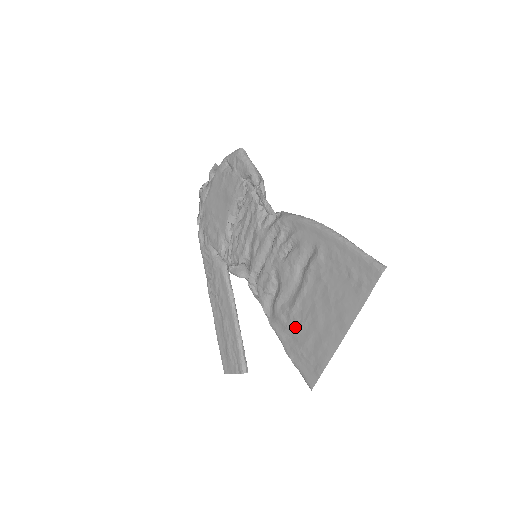
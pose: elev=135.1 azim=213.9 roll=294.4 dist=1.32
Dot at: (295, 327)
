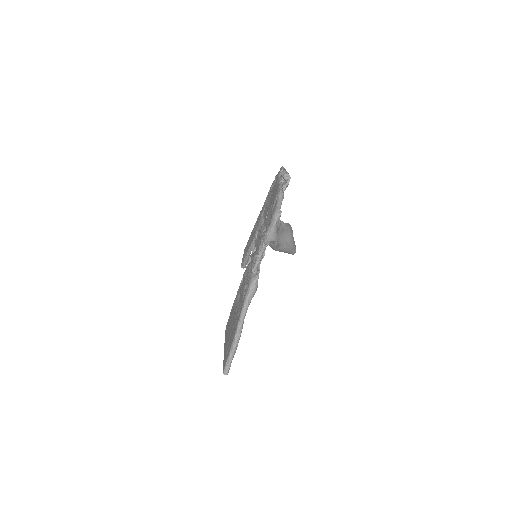
Dot at: occluded
